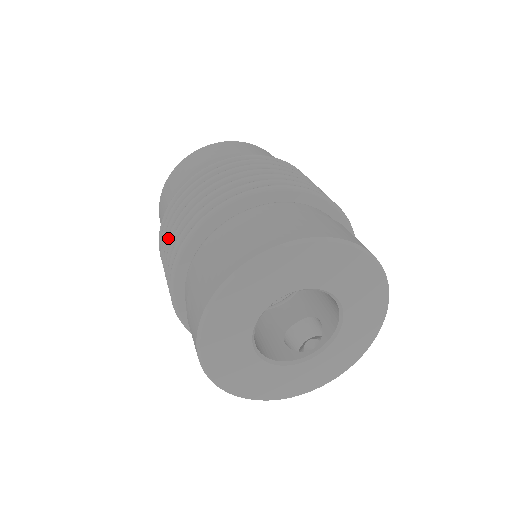
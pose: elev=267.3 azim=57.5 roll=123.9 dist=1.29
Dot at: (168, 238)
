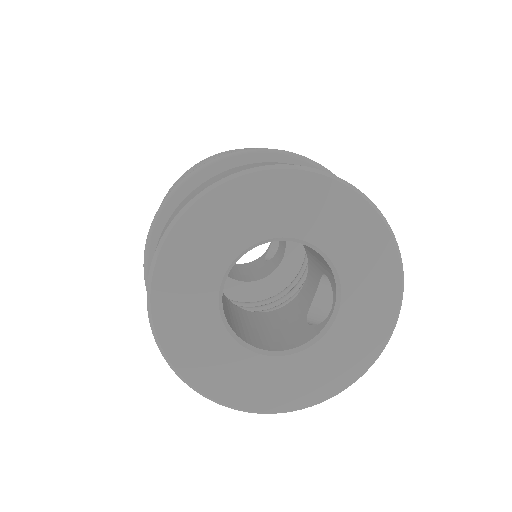
Dot at: occluded
